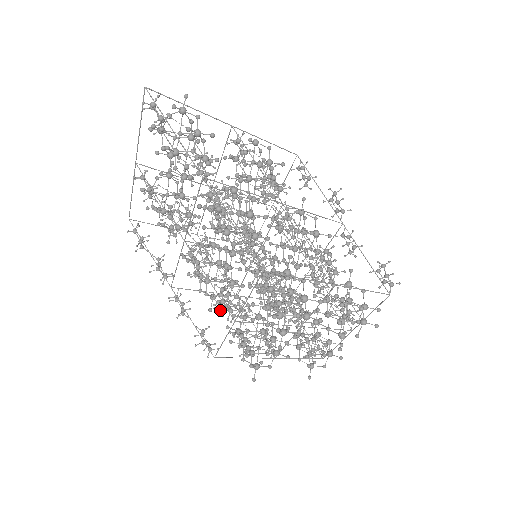
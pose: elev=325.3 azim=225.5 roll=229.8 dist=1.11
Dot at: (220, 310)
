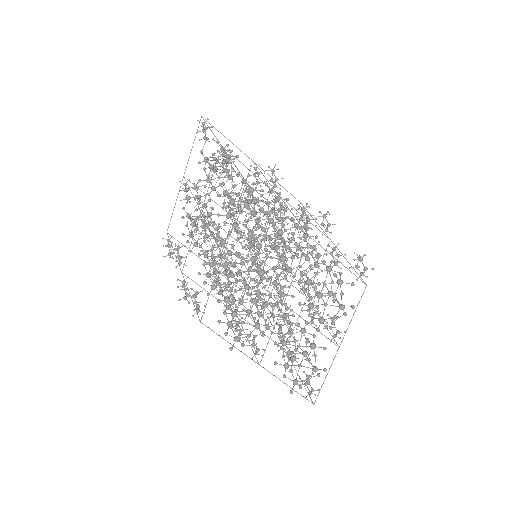
Dot at: (215, 273)
